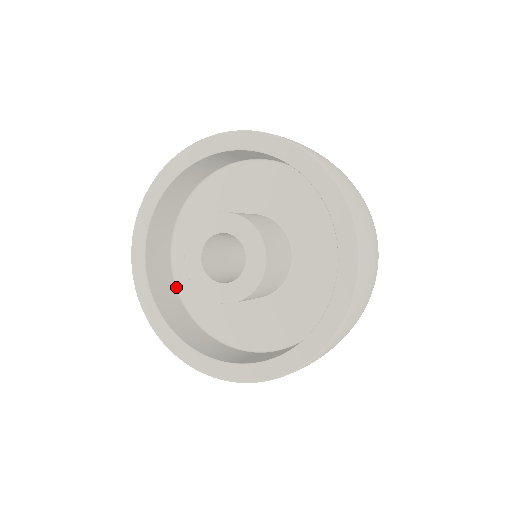
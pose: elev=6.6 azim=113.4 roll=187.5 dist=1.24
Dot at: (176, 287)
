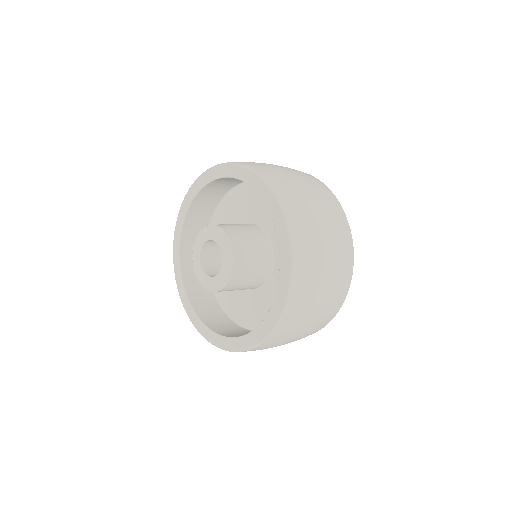
Dot at: occluded
